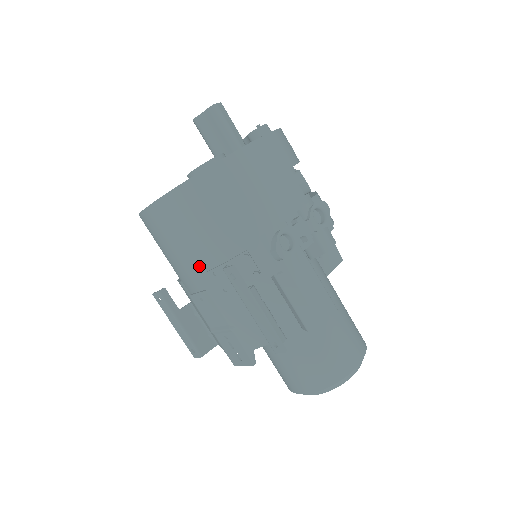
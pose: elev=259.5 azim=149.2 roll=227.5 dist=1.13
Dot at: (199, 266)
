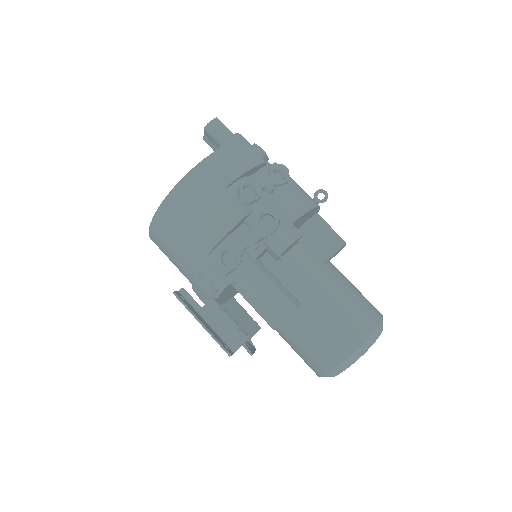
Dot at: (190, 282)
